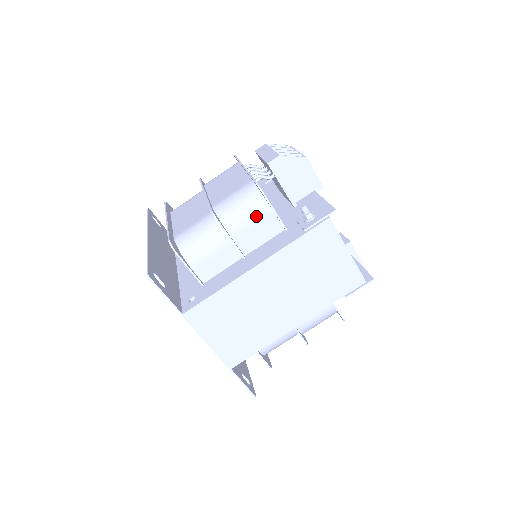
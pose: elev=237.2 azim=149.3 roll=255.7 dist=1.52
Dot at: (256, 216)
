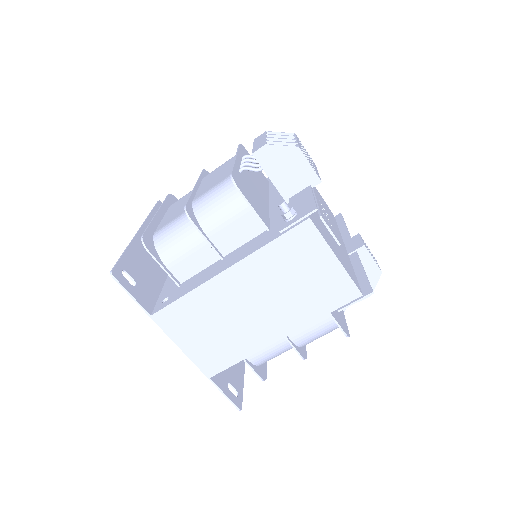
Dot at: (233, 213)
